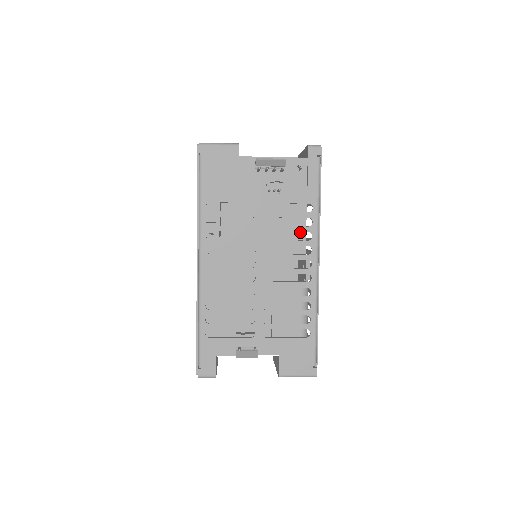
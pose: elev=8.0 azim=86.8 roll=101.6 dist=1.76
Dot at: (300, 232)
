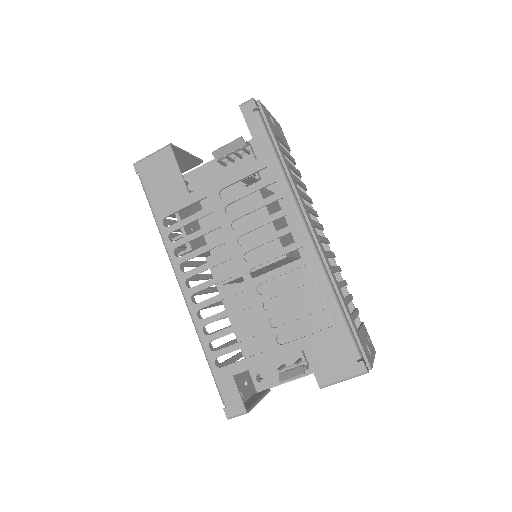
Dot at: occluded
